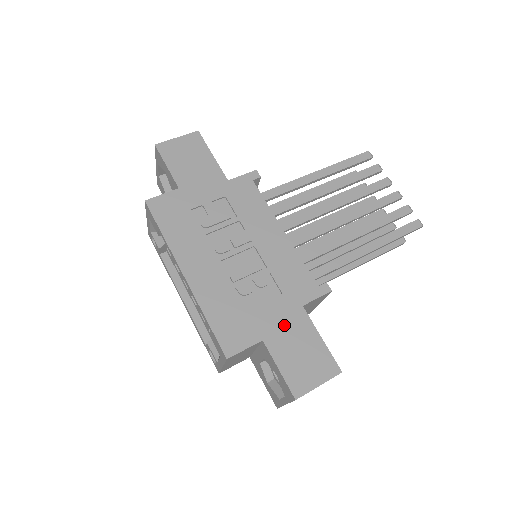
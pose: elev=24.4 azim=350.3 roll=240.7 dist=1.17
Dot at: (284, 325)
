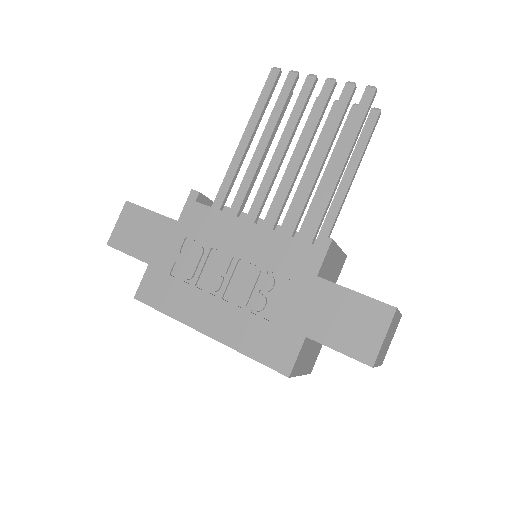
Dot at: (314, 308)
